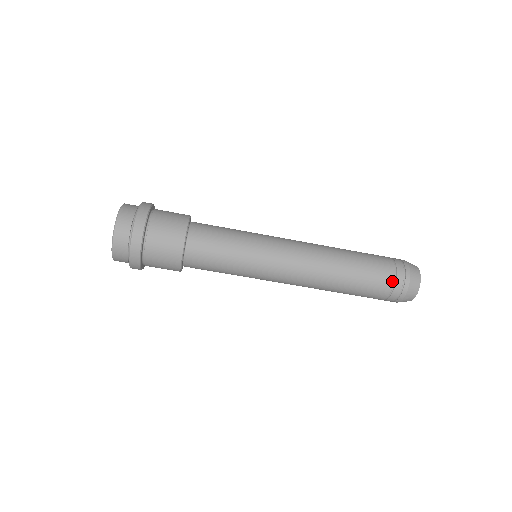
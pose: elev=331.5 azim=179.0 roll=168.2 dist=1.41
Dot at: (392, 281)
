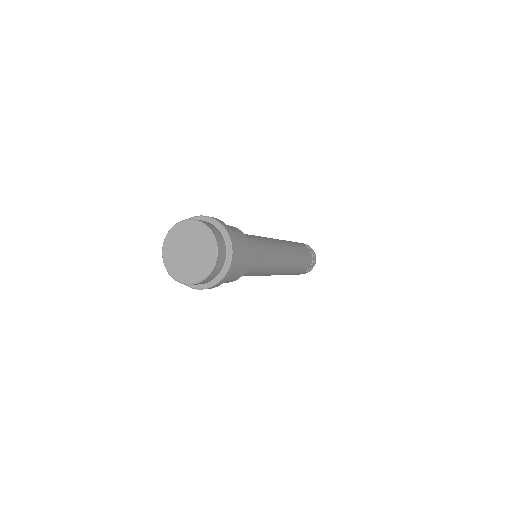
Dot at: occluded
